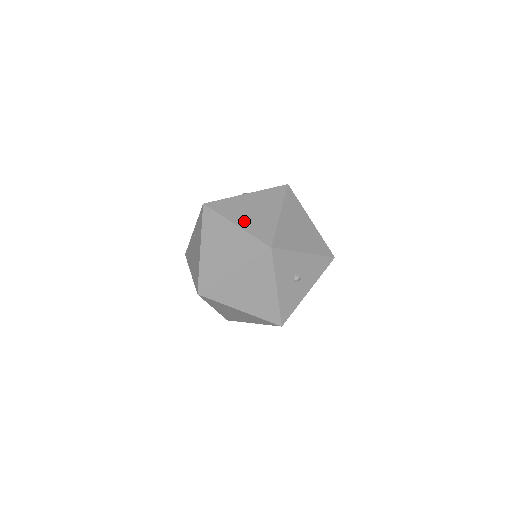
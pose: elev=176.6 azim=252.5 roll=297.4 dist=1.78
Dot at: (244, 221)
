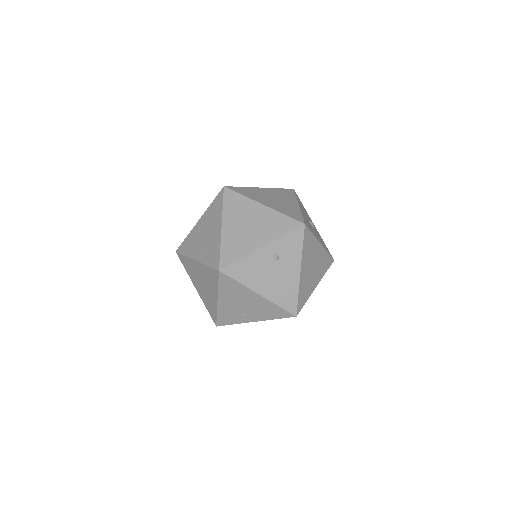
Dot at: occluded
